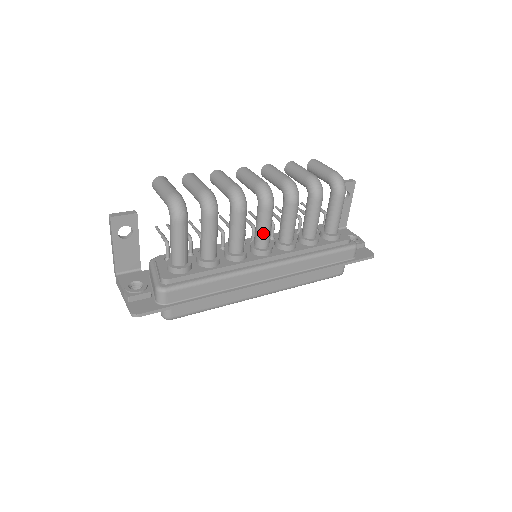
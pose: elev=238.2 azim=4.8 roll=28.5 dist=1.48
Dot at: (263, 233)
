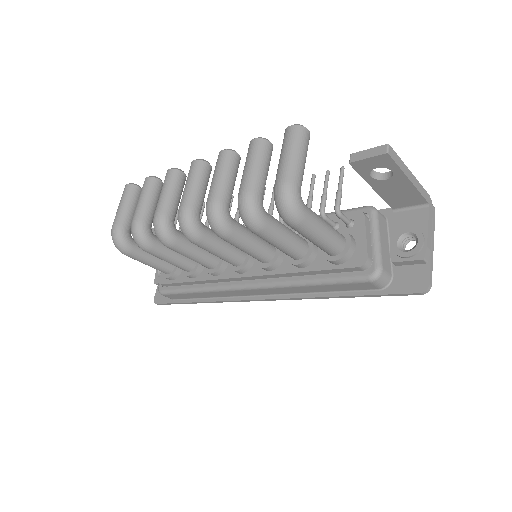
Dot at: occluded
